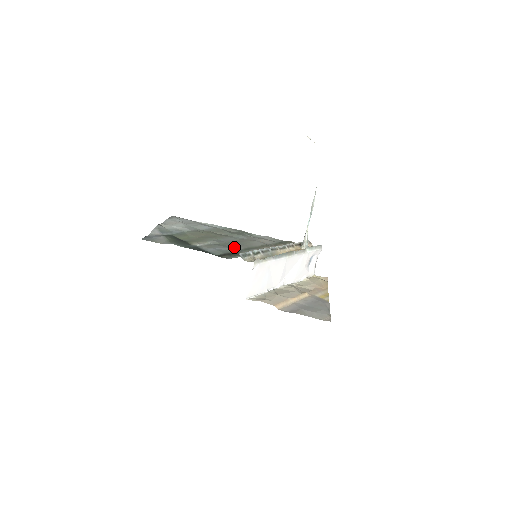
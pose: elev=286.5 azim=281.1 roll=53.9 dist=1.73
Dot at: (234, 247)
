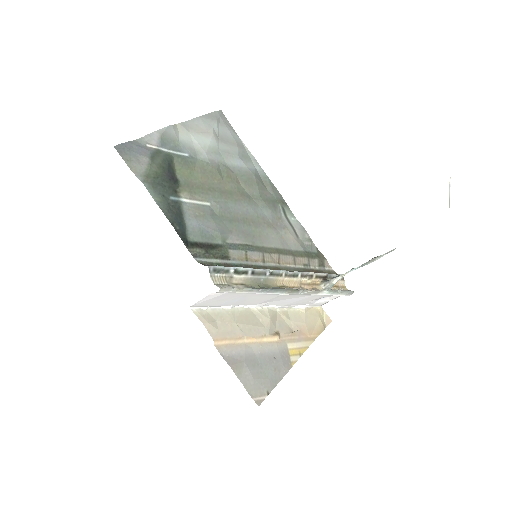
Dot at: (231, 233)
